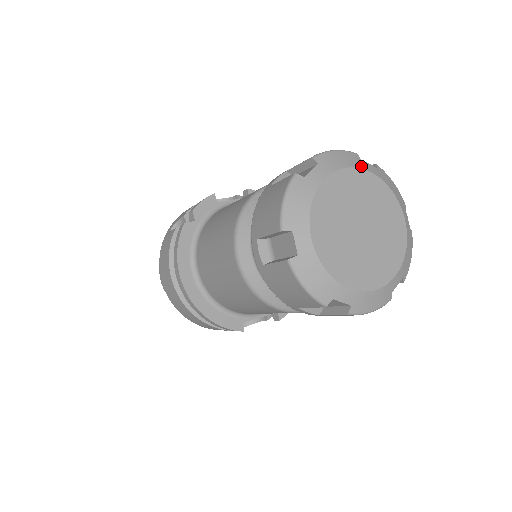
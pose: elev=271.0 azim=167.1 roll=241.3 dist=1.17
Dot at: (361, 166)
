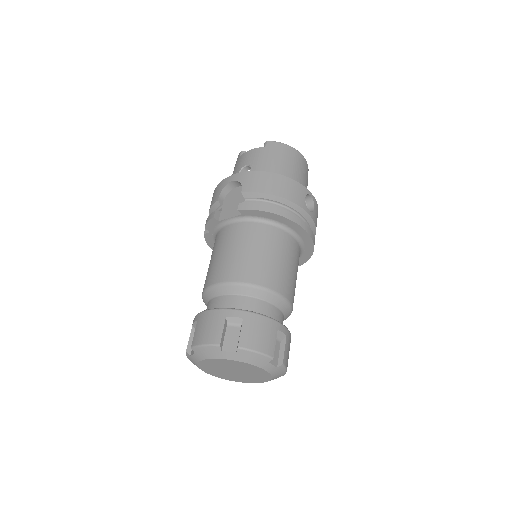
Dot at: (220, 357)
